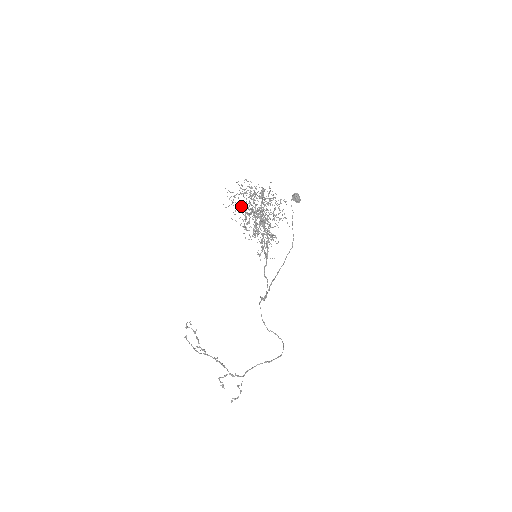
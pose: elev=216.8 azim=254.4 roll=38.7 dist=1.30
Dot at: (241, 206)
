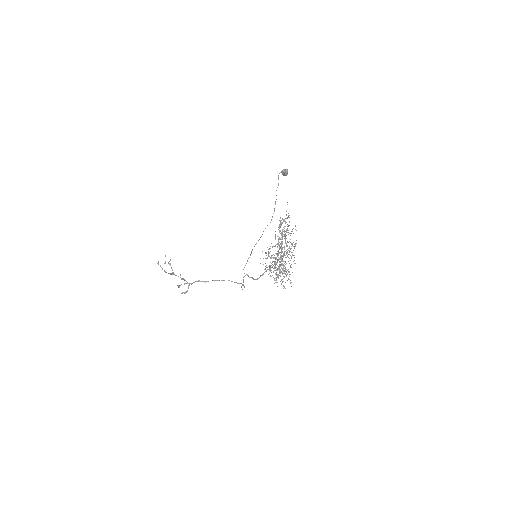
Dot at: (279, 269)
